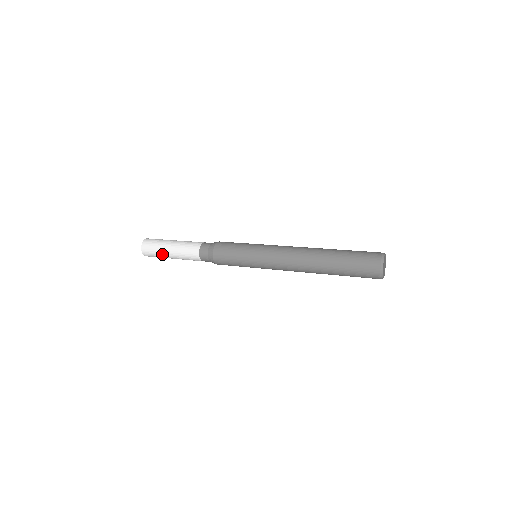
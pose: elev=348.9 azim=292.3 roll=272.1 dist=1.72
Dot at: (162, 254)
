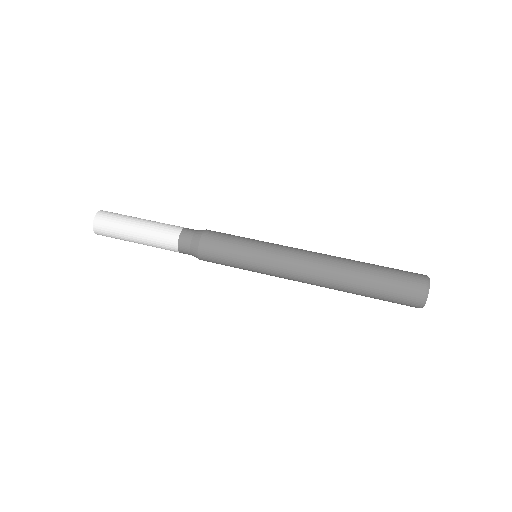
Dot at: occluded
